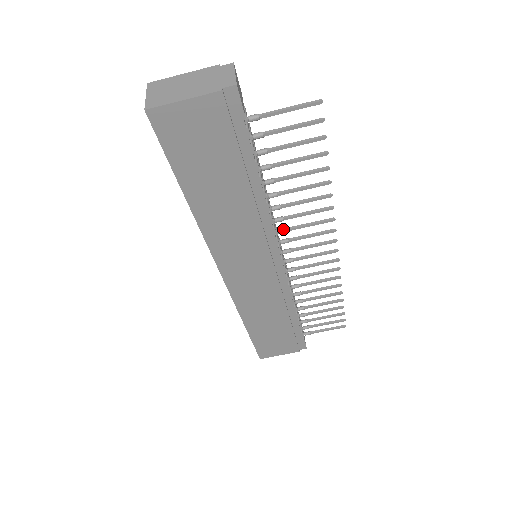
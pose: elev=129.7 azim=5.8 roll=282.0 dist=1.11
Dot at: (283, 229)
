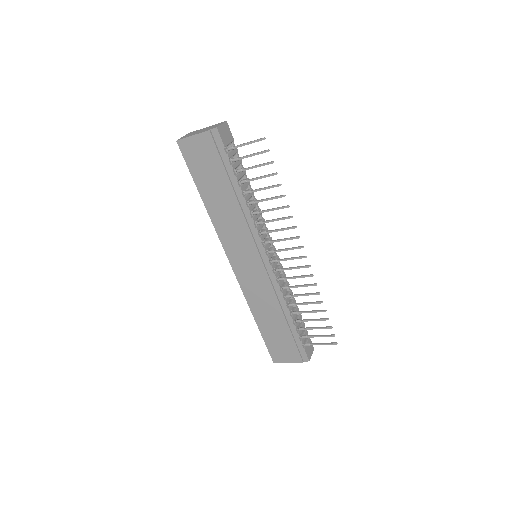
Dot at: (264, 231)
